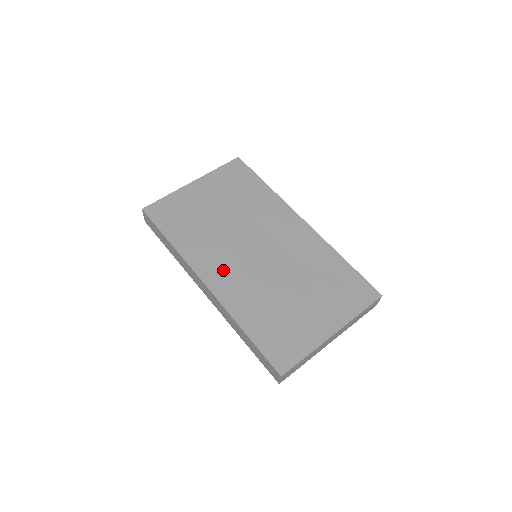
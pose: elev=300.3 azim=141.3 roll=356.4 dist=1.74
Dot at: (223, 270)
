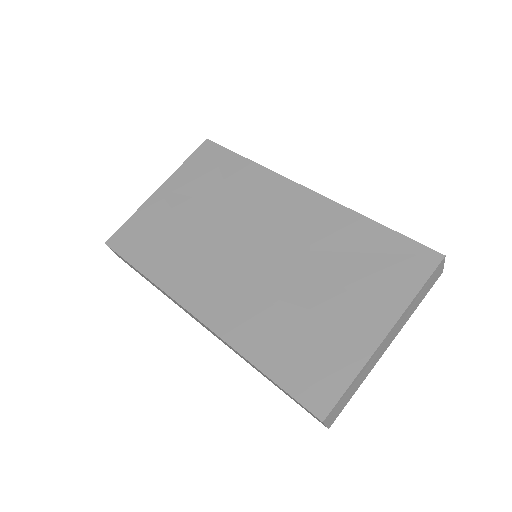
Dot at: (213, 289)
